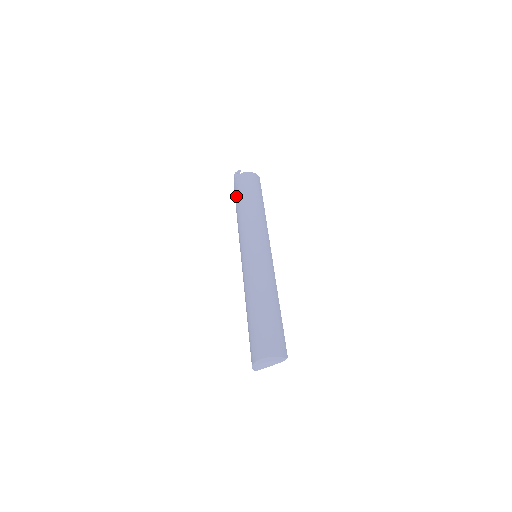
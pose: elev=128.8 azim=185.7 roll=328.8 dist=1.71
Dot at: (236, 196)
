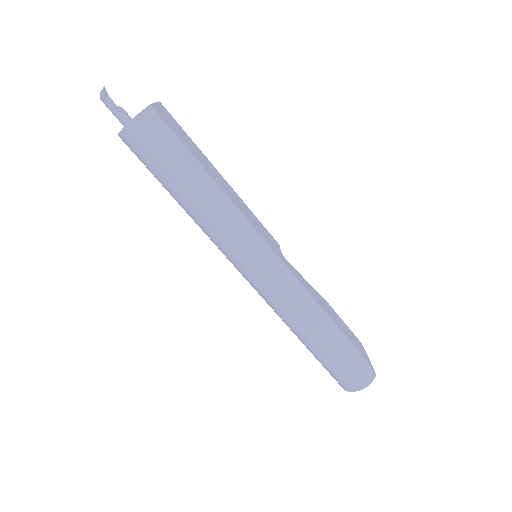
Dot at: occluded
